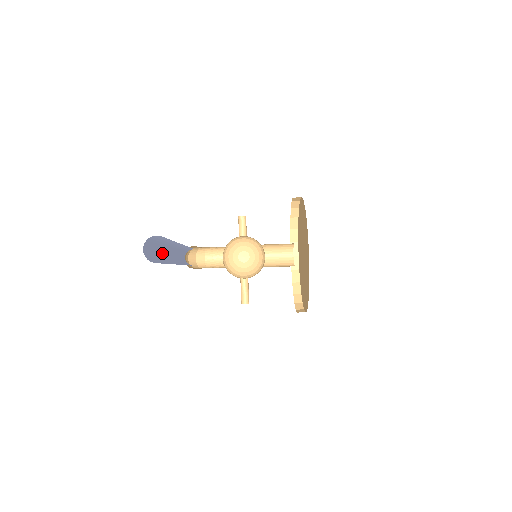
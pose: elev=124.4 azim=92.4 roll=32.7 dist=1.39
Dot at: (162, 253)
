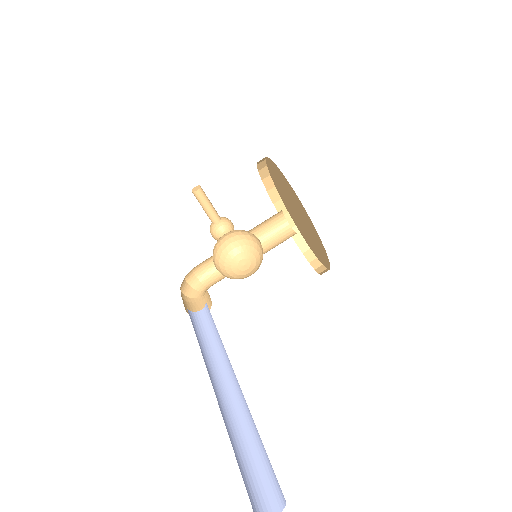
Dot at: (224, 421)
